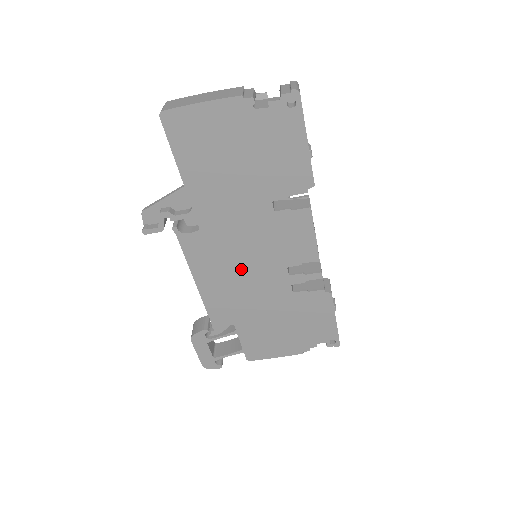
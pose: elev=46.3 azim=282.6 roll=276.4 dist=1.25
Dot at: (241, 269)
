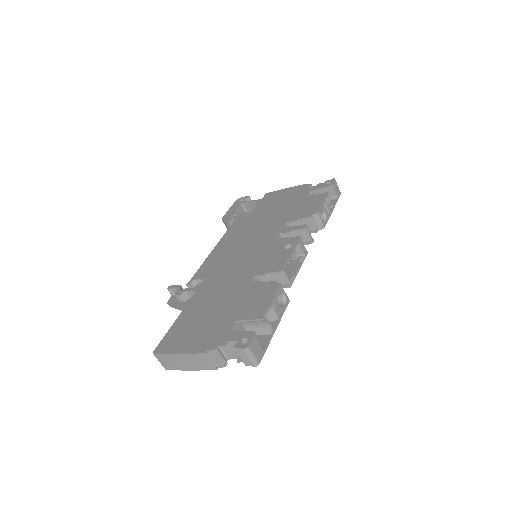
Dot at: occluded
